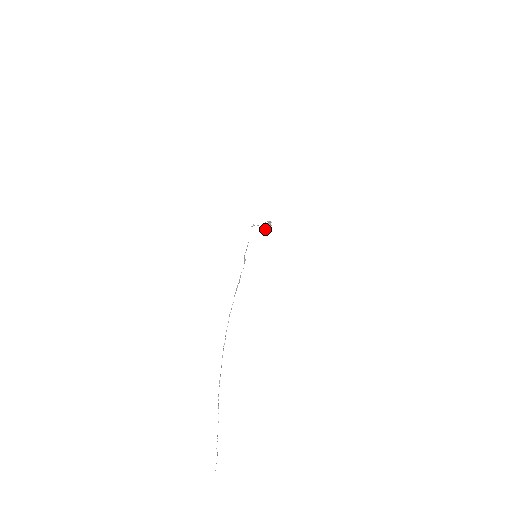
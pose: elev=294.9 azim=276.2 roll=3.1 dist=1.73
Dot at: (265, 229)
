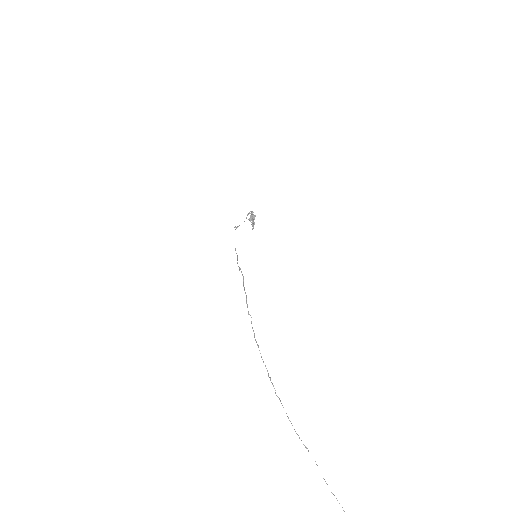
Dot at: (252, 223)
